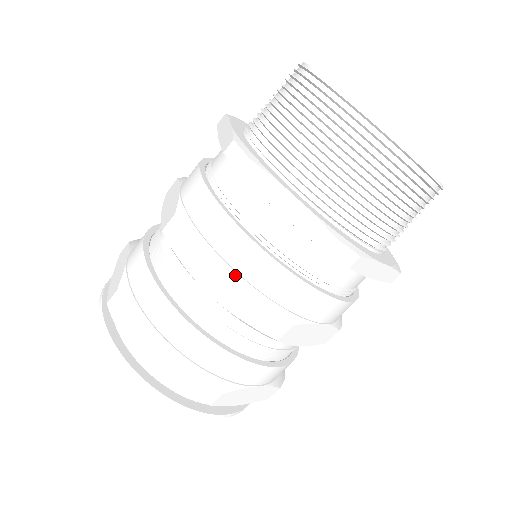
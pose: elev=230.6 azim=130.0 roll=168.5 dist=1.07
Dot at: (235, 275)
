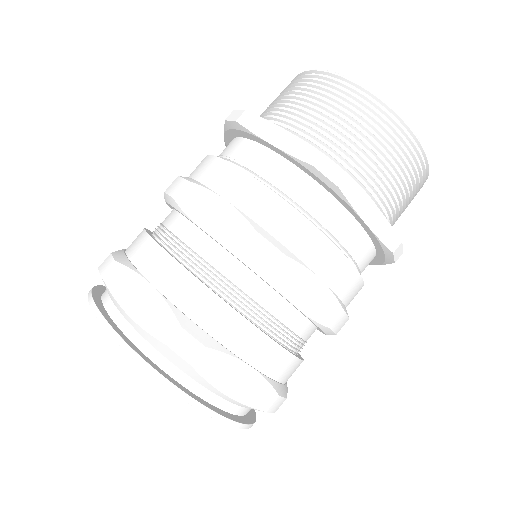
Dot at: (323, 285)
